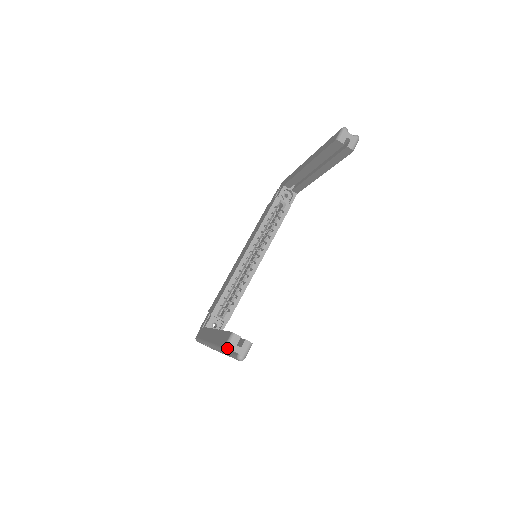
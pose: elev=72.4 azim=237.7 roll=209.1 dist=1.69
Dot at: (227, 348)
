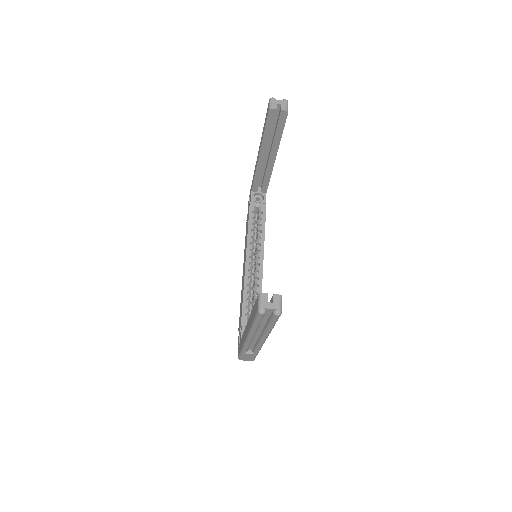
Dot at: (260, 308)
